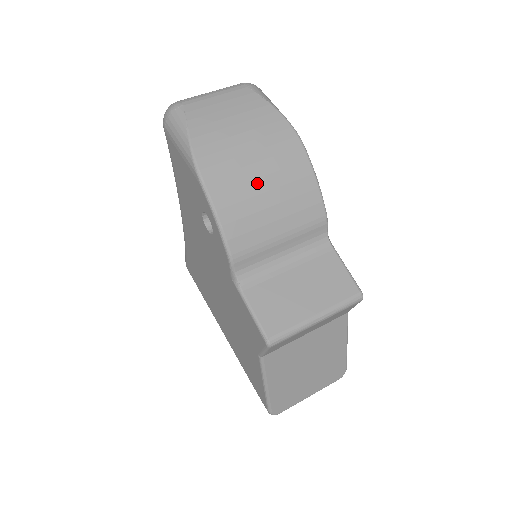
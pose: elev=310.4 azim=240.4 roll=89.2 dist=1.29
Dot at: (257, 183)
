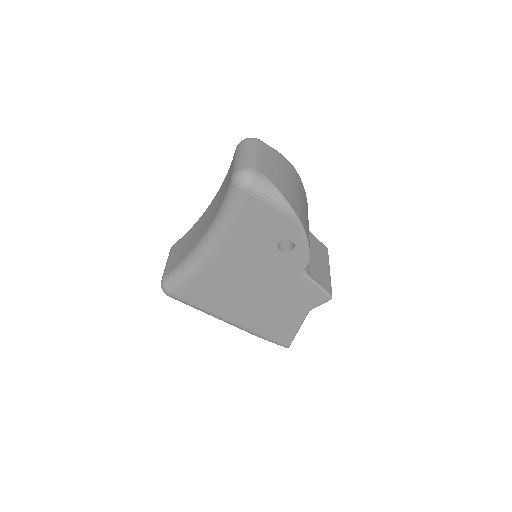
Dot at: (304, 208)
